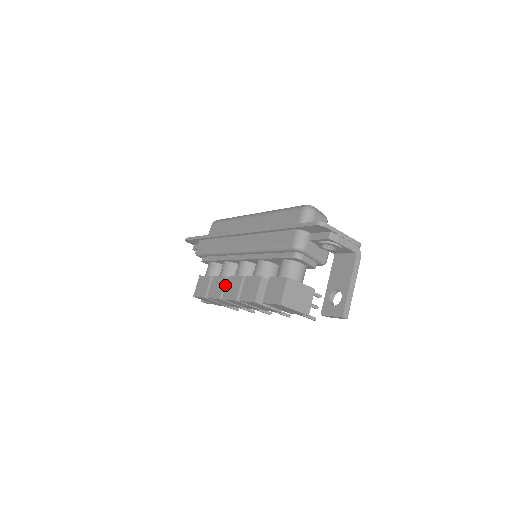
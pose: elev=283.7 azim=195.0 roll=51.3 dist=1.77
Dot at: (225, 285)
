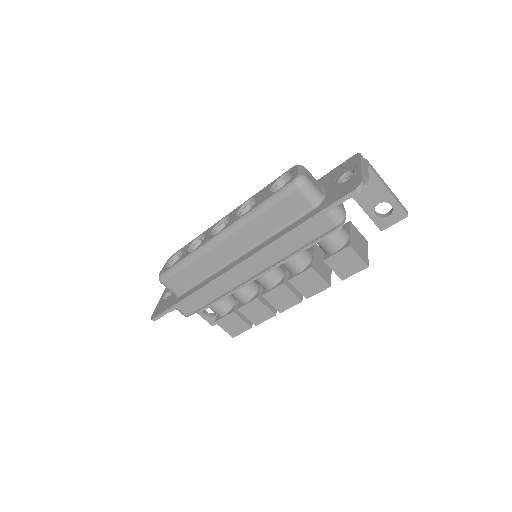
Dot at: (265, 303)
